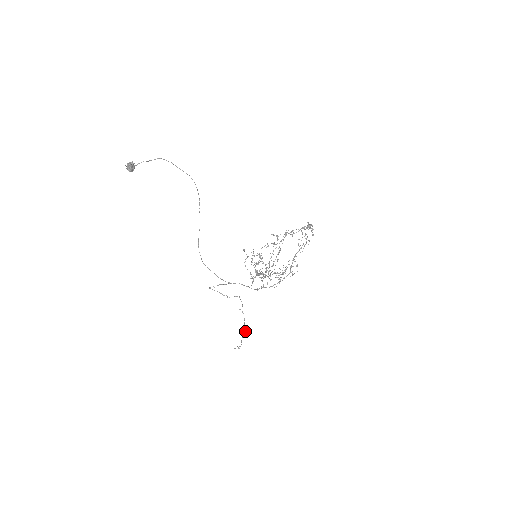
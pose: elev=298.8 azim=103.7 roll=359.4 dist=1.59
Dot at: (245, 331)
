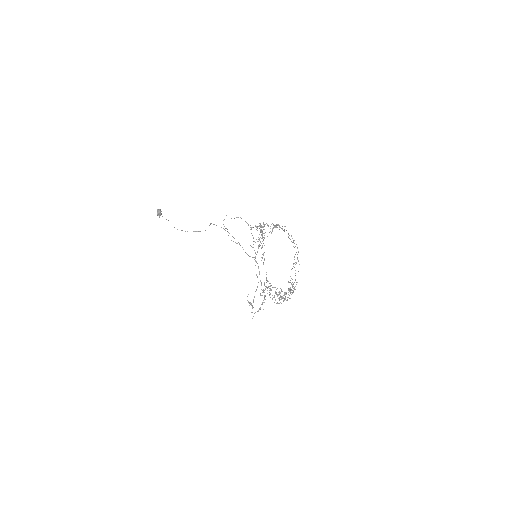
Dot at: (256, 289)
